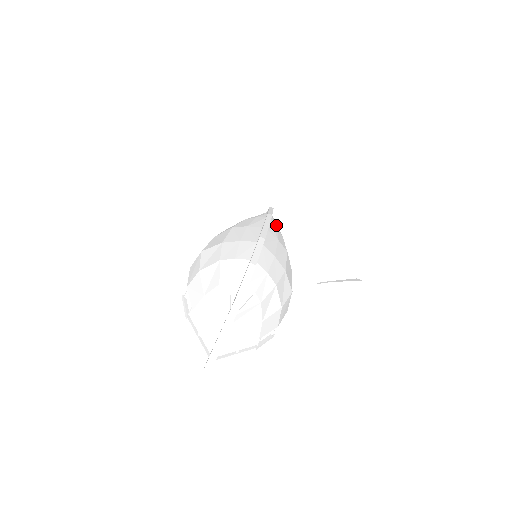
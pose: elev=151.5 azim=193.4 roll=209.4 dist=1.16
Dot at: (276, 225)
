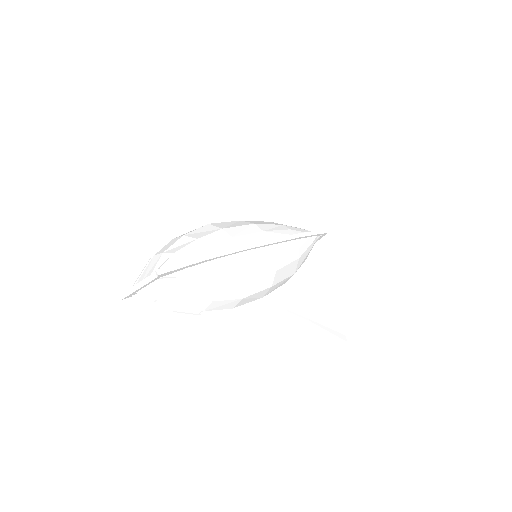
Dot at: (302, 246)
